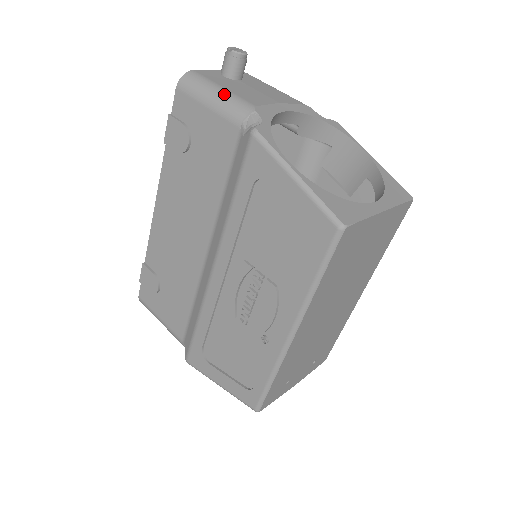
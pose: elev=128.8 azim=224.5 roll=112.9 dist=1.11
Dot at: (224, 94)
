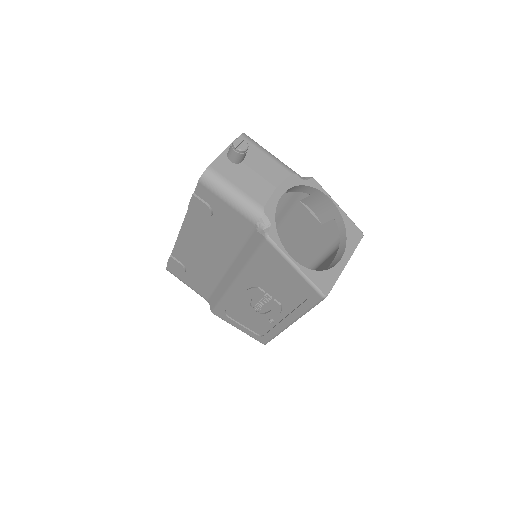
Dot at: (239, 196)
